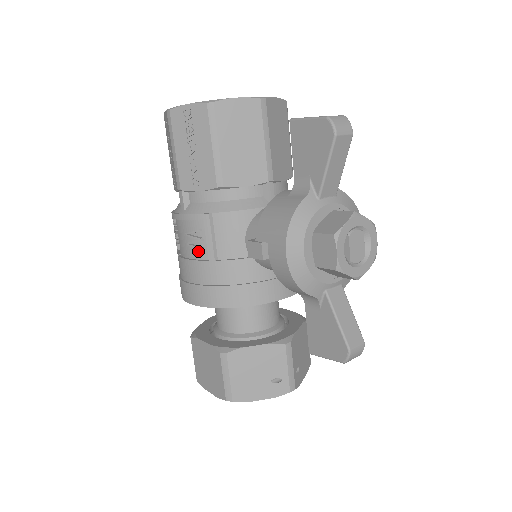
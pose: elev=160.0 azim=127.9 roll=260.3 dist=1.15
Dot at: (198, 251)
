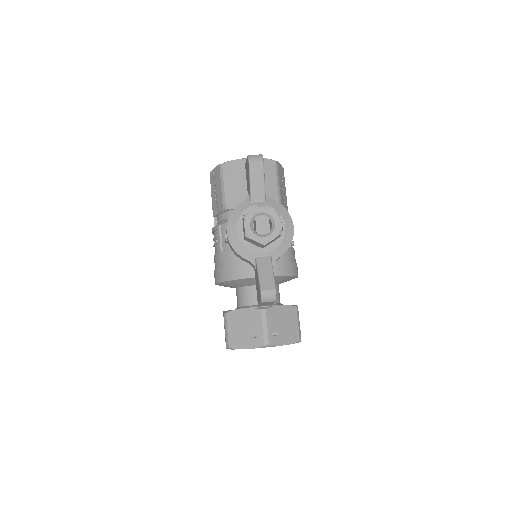
Dot at: (217, 249)
